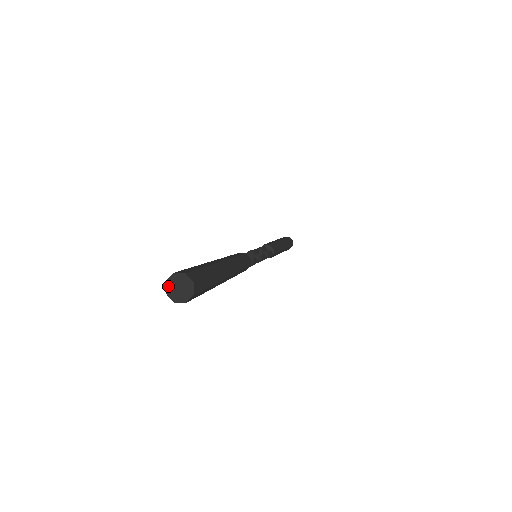
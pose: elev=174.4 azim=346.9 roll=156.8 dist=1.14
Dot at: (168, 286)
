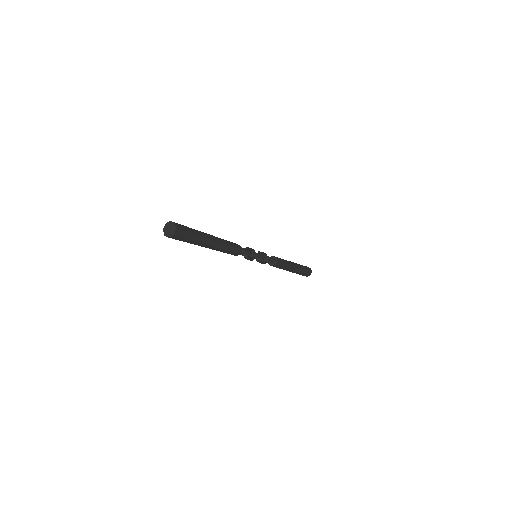
Dot at: (164, 231)
